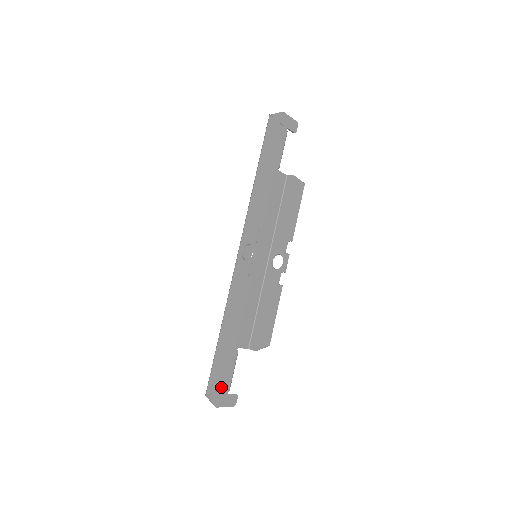
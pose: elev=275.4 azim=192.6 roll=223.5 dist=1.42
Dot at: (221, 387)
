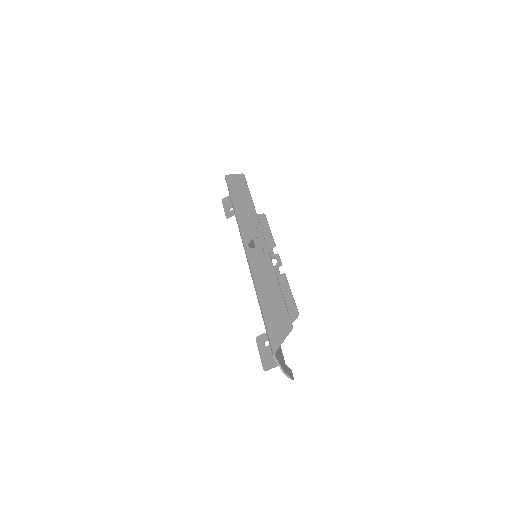
Dot at: (287, 333)
